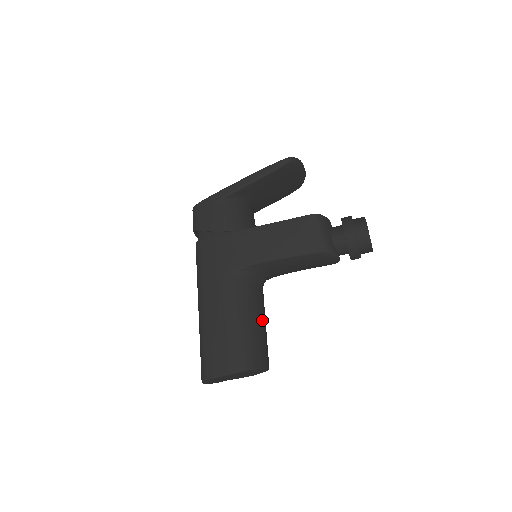
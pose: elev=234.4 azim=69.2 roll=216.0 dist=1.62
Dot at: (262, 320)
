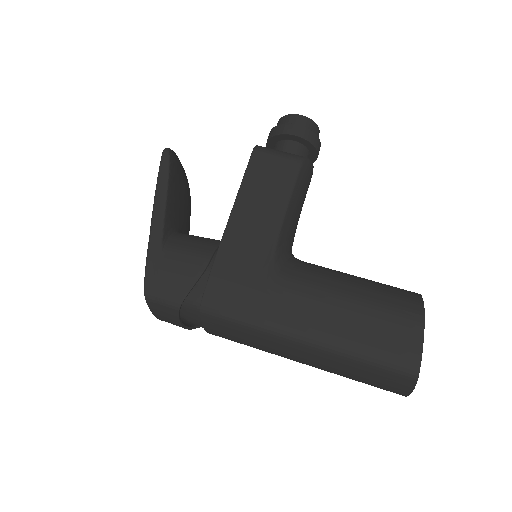
Dot at: occluded
